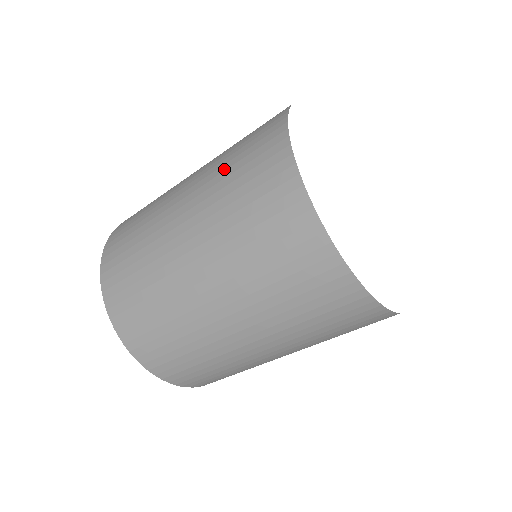
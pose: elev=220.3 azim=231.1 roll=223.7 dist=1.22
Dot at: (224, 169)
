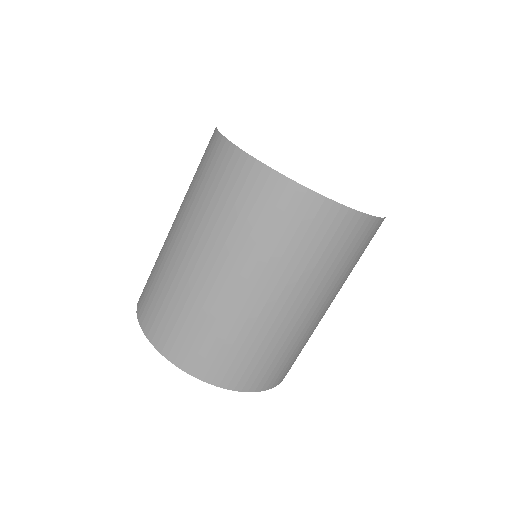
Dot at: (217, 216)
